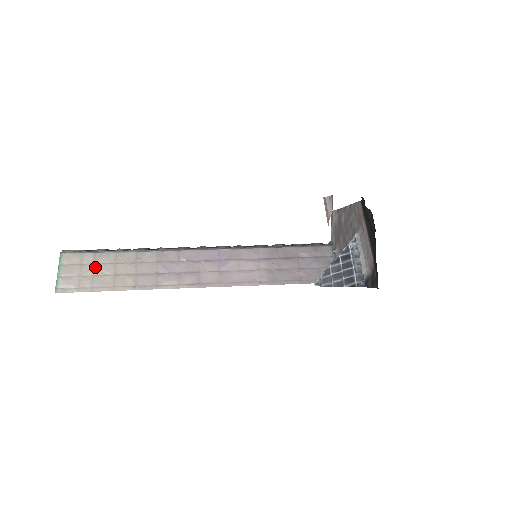
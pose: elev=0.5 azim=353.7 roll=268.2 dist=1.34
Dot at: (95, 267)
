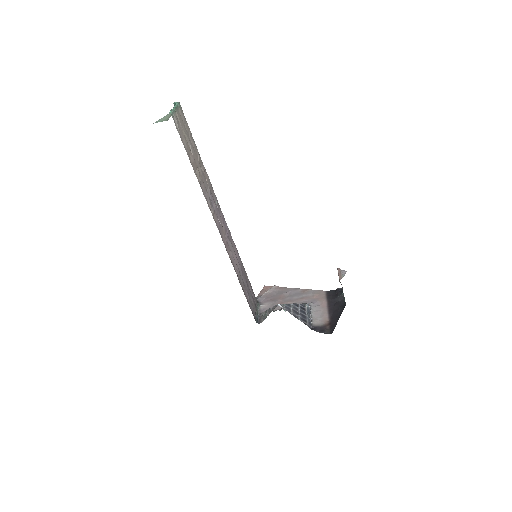
Dot at: (189, 138)
